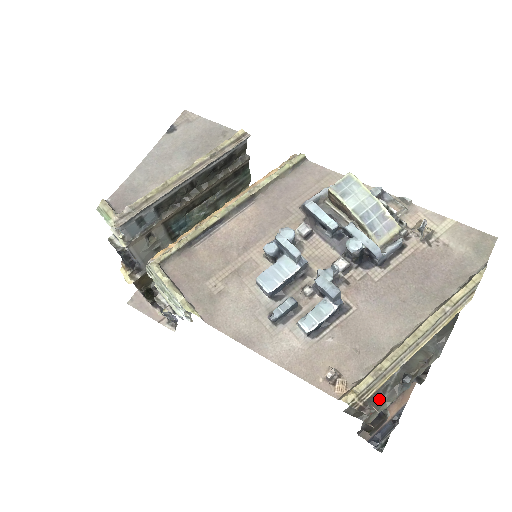
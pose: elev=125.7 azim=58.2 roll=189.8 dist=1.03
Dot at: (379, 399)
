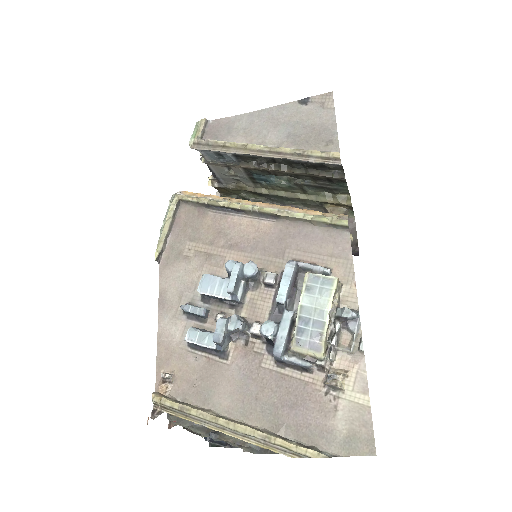
Dot at: (191, 422)
